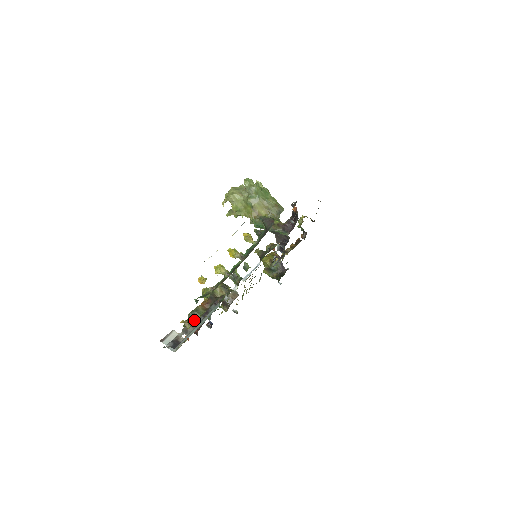
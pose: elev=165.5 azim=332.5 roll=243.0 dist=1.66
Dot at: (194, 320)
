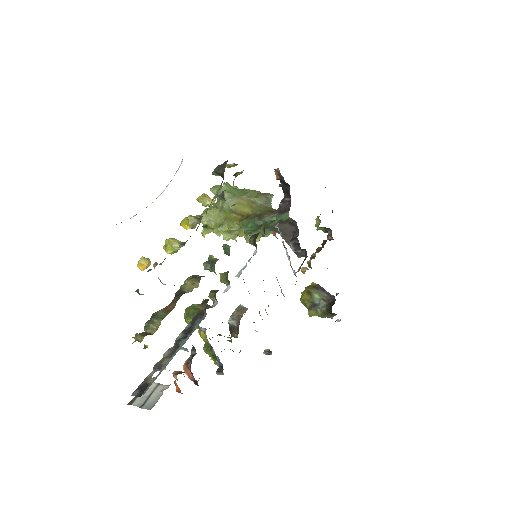
Dot at: (153, 331)
